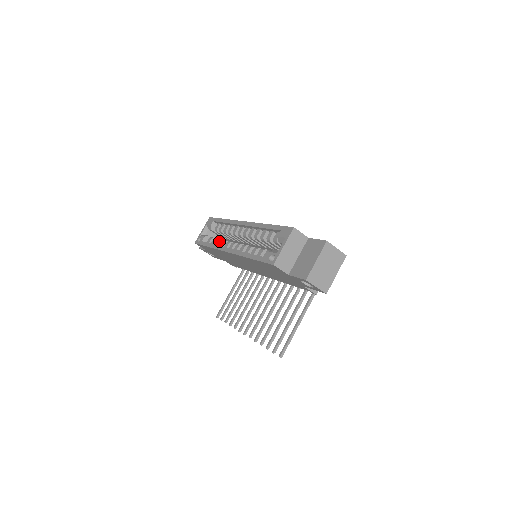
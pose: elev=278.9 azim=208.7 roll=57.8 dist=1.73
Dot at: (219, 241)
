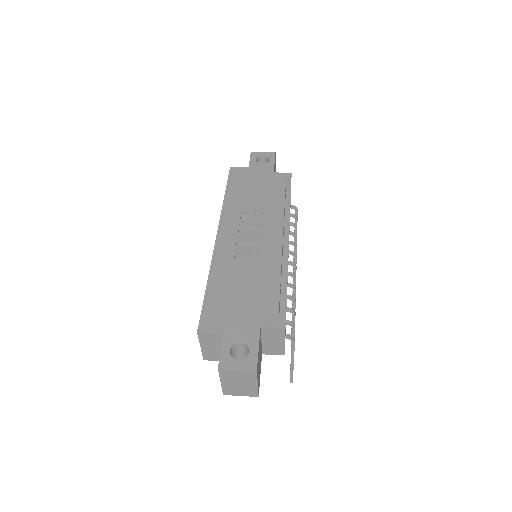
Dot at: occluded
